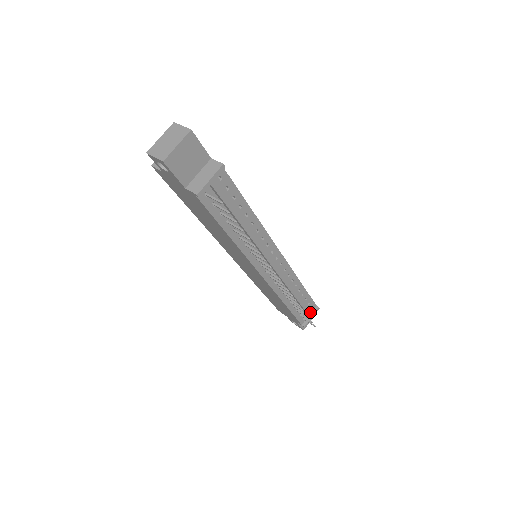
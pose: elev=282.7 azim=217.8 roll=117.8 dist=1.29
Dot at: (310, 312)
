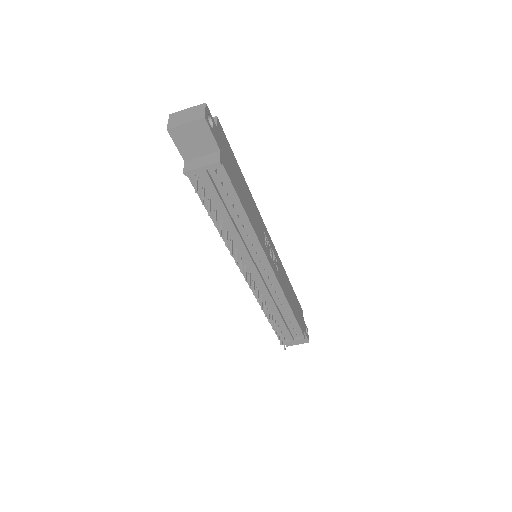
Dot at: (292, 336)
